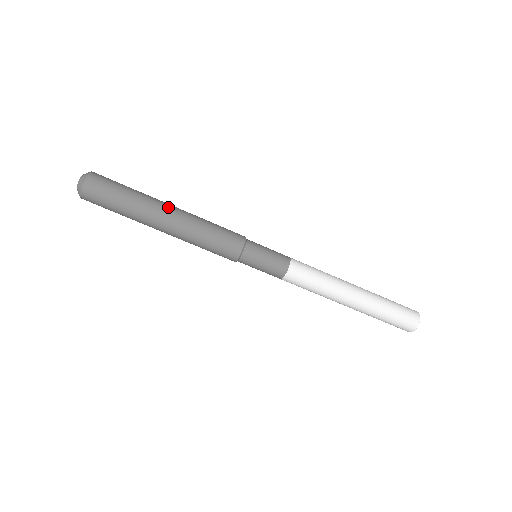
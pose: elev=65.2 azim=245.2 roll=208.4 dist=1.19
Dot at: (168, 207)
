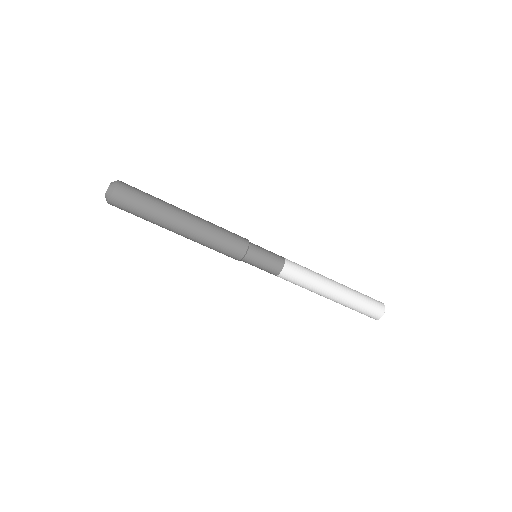
Dot at: (184, 216)
